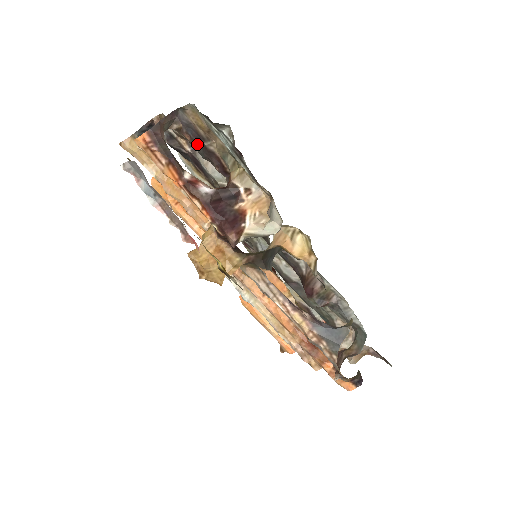
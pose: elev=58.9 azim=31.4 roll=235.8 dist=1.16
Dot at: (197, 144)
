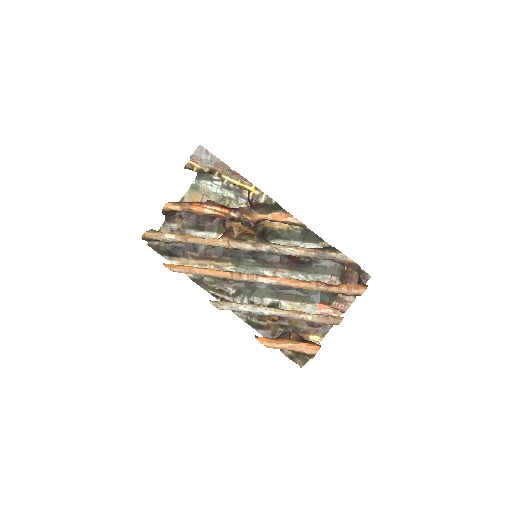
Dot at: (192, 221)
